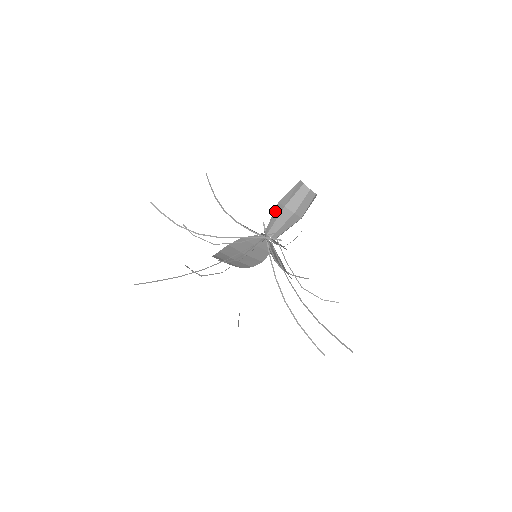
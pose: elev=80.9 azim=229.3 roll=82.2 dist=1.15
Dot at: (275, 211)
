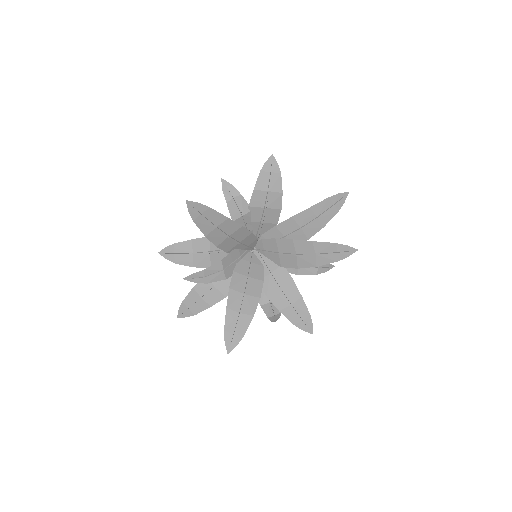
Dot at: occluded
